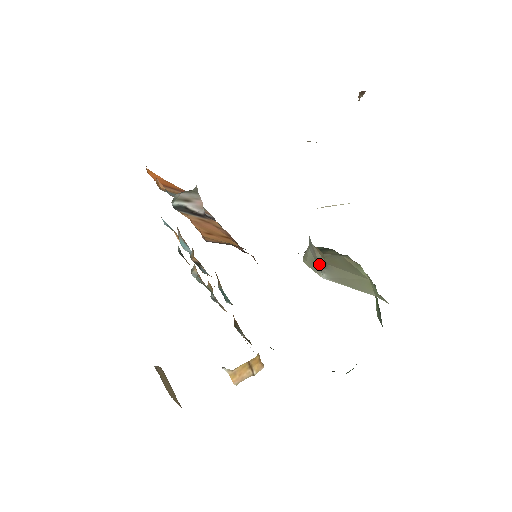
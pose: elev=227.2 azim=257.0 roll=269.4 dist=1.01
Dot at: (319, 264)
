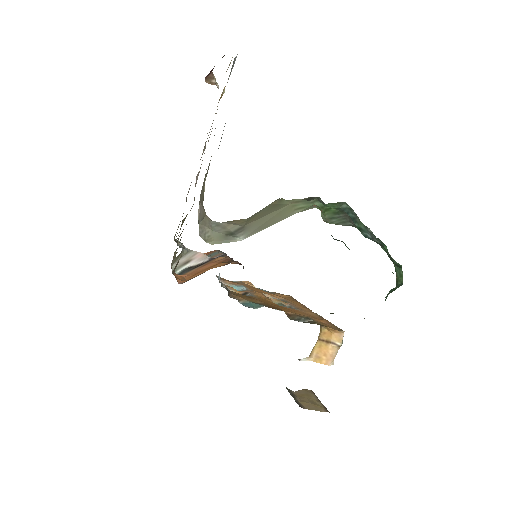
Dot at: (234, 233)
